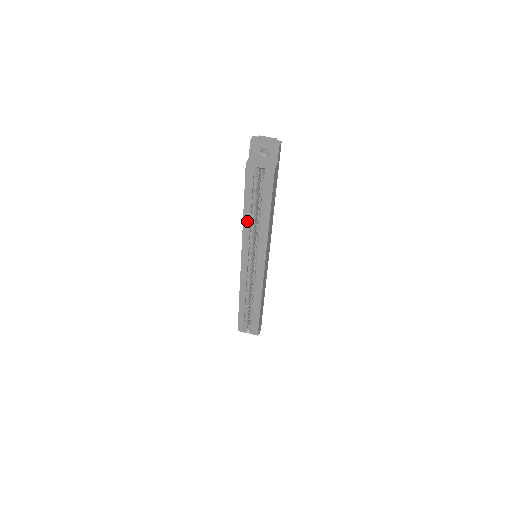
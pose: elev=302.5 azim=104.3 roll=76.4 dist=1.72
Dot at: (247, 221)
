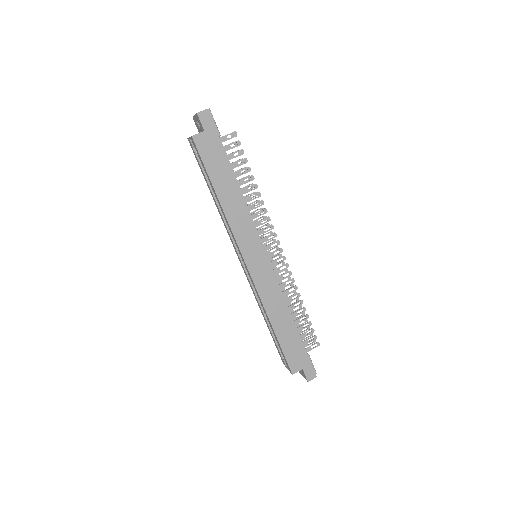
Dot at: (217, 205)
